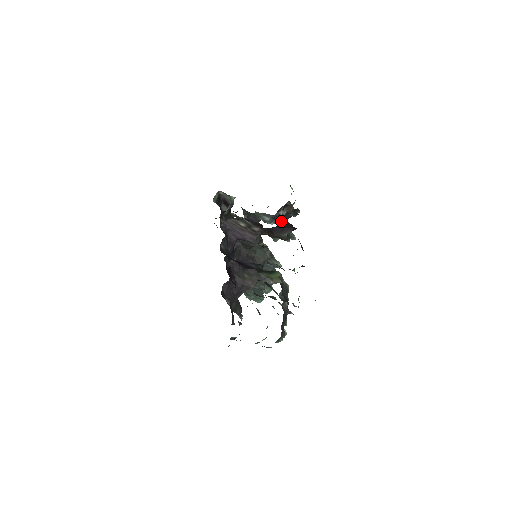
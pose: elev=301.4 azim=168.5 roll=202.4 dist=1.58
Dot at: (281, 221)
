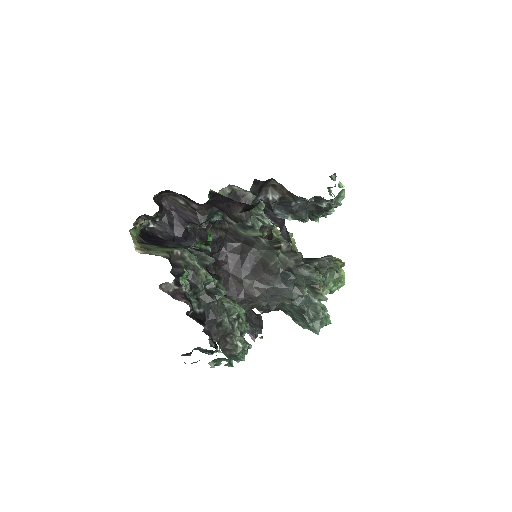
Dot at: (300, 215)
